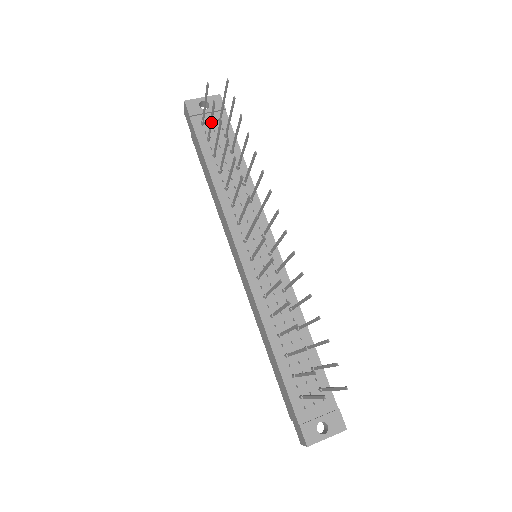
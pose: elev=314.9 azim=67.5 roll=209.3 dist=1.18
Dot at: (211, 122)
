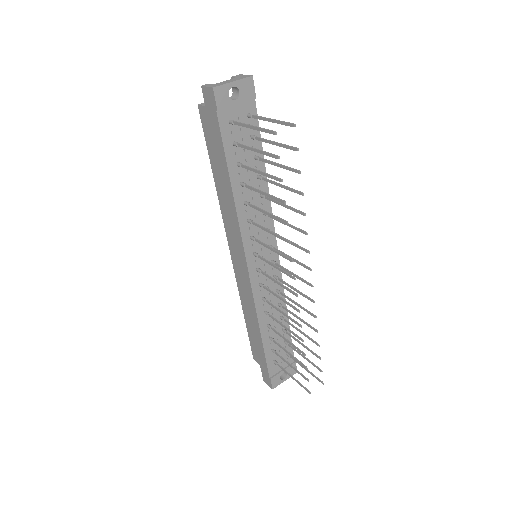
Dot at: (255, 151)
